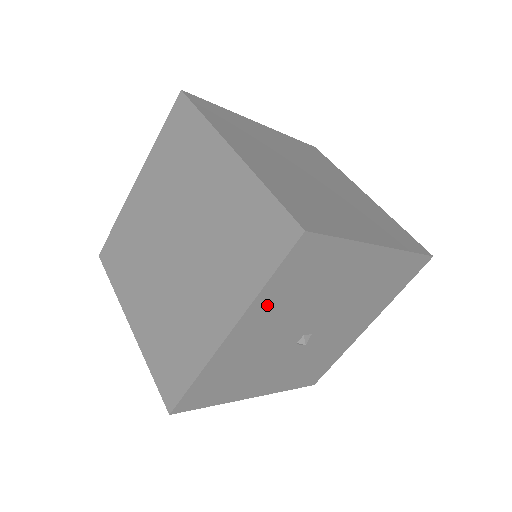
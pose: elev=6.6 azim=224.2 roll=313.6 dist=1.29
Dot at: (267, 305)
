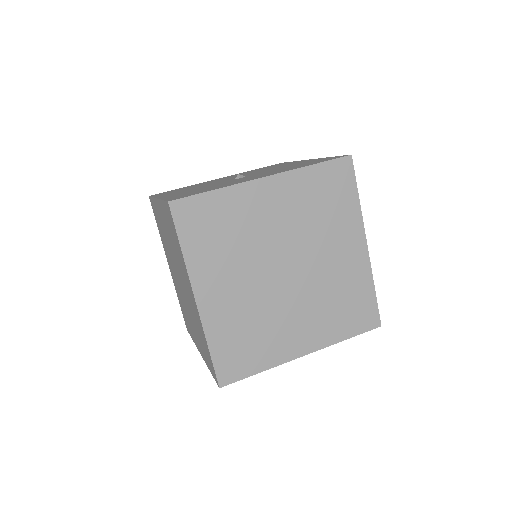
Dot at: occluded
